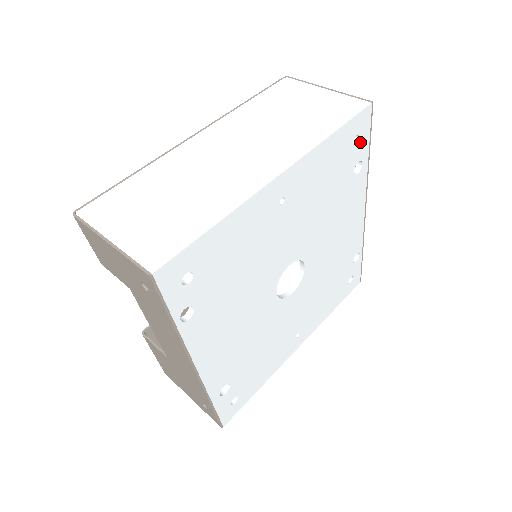
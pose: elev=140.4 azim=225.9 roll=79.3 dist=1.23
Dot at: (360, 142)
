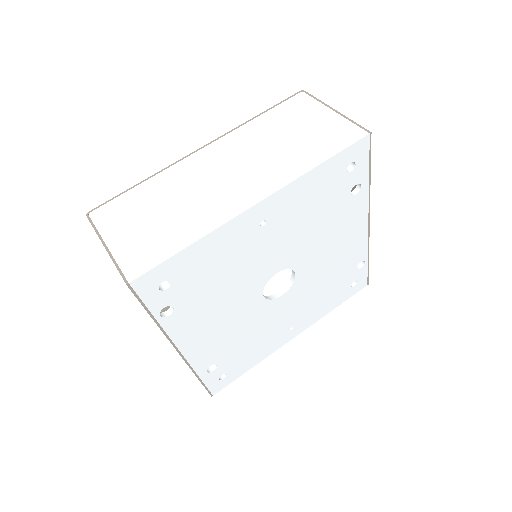
Dot at: (357, 168)
